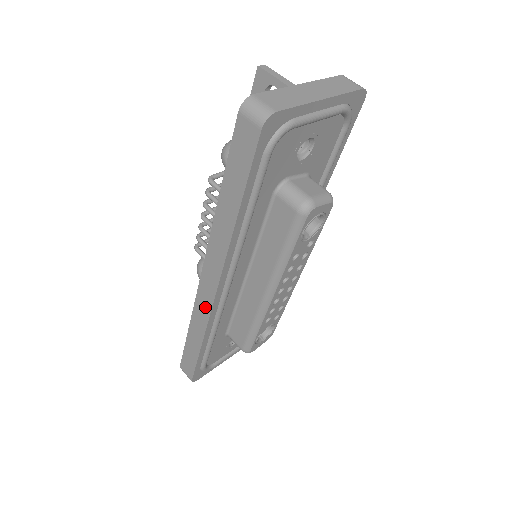
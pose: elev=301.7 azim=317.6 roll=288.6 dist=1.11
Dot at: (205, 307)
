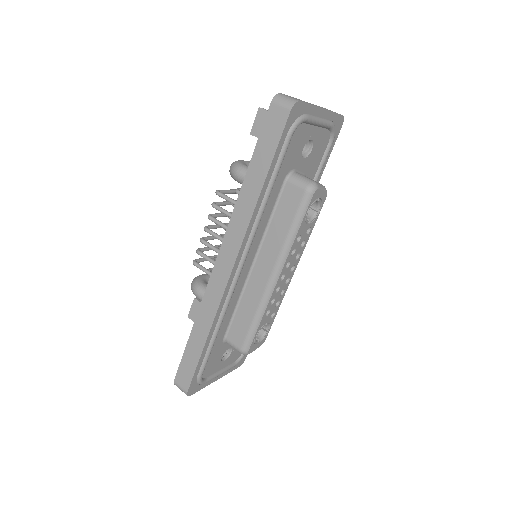
Dot at: (217, 293)
